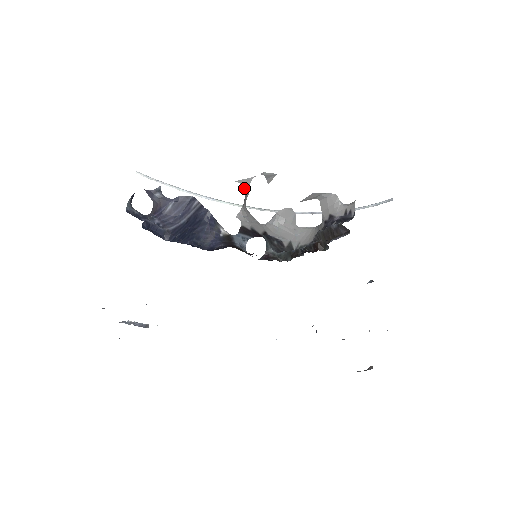
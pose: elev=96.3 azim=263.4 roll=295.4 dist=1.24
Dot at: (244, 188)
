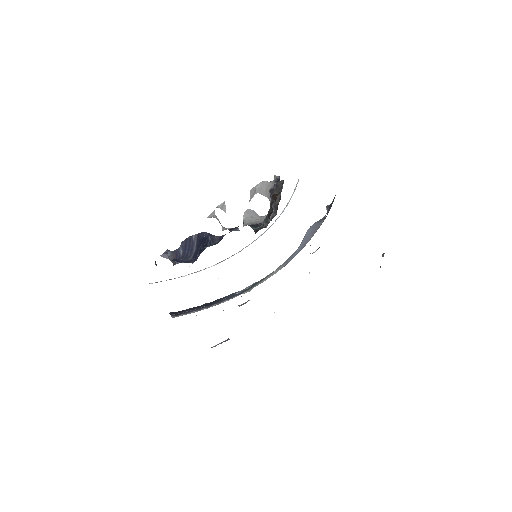
Dot at: occluded
